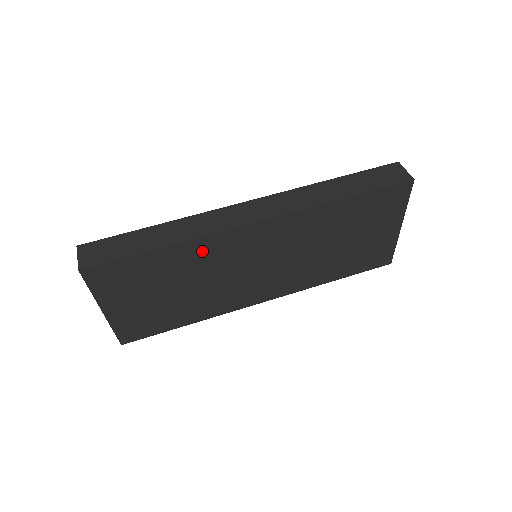
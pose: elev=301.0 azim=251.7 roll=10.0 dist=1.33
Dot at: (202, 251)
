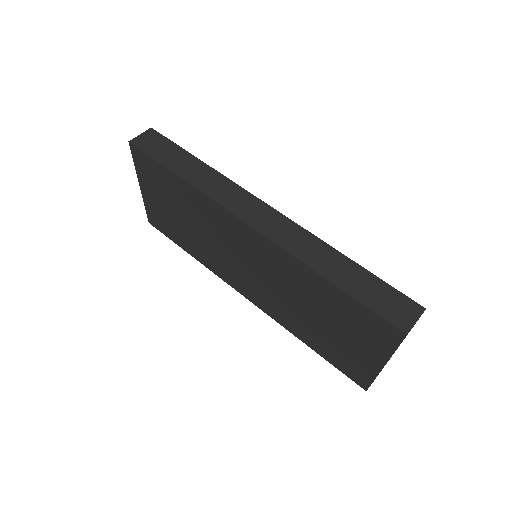
Dot at: (205, 206)
